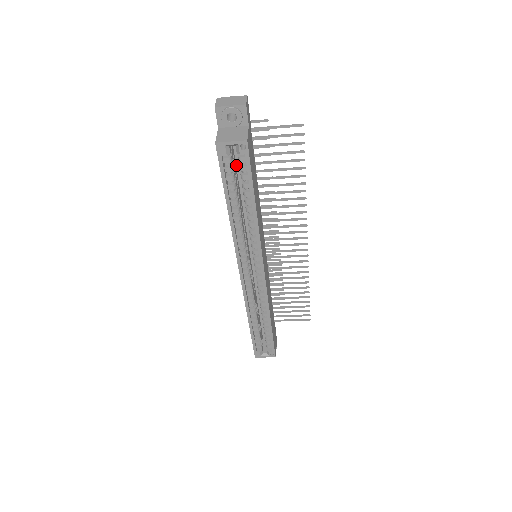
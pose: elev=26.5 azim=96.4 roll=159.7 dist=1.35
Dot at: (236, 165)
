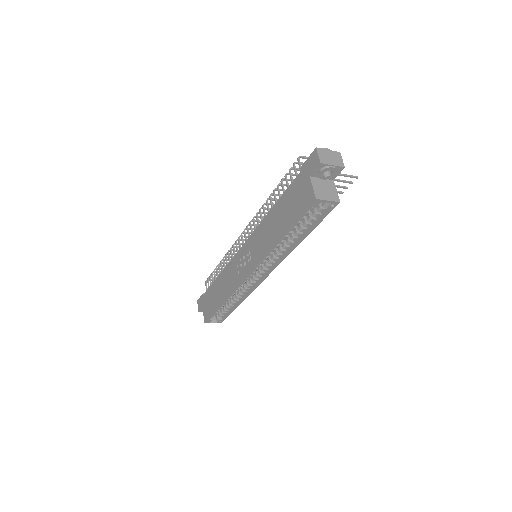
Dot at: occluded
